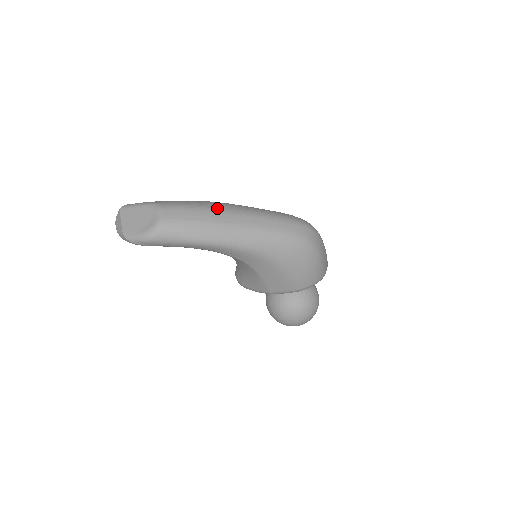
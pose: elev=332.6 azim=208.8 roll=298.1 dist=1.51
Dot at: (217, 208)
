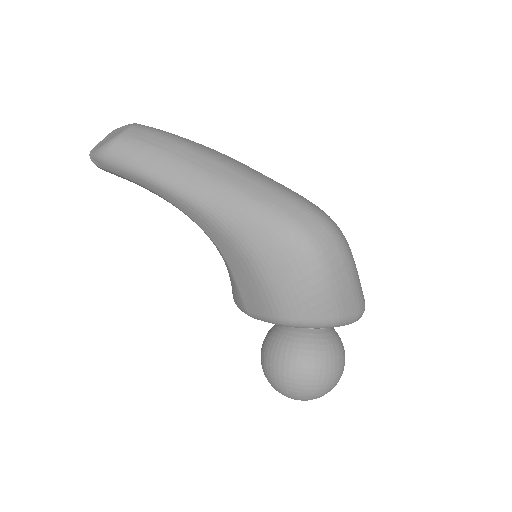
Dot at: (199, 148)
